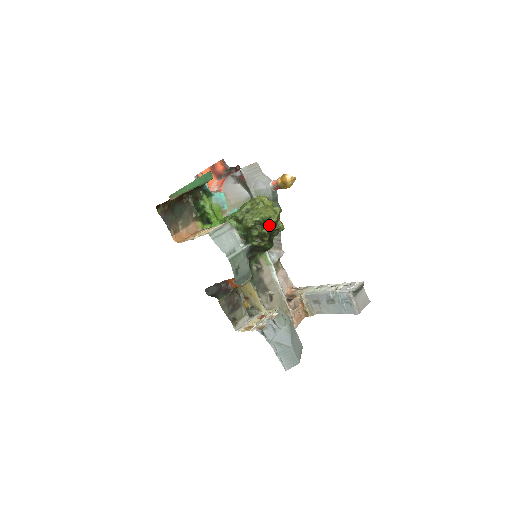
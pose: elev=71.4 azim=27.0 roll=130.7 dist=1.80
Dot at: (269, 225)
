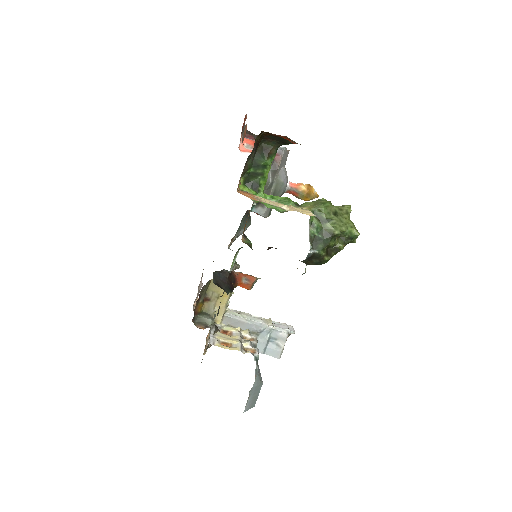
Dot at: (348, 243)
